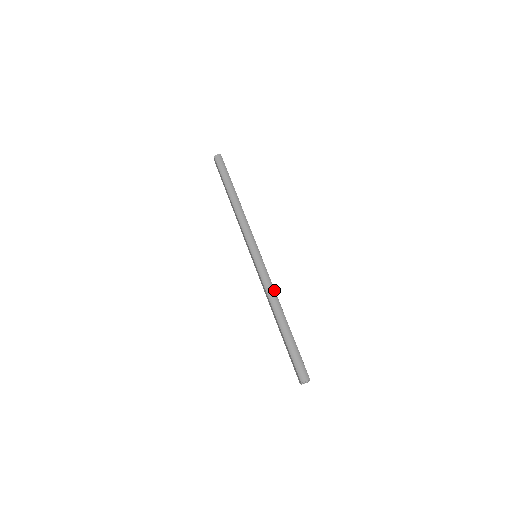
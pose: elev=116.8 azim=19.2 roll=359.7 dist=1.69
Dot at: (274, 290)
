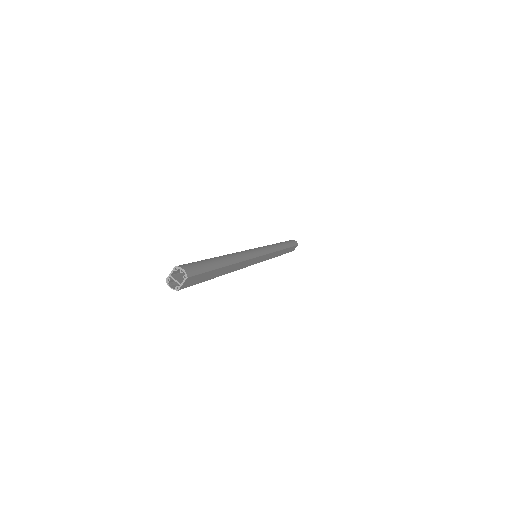
Dot at: (246, 259)
